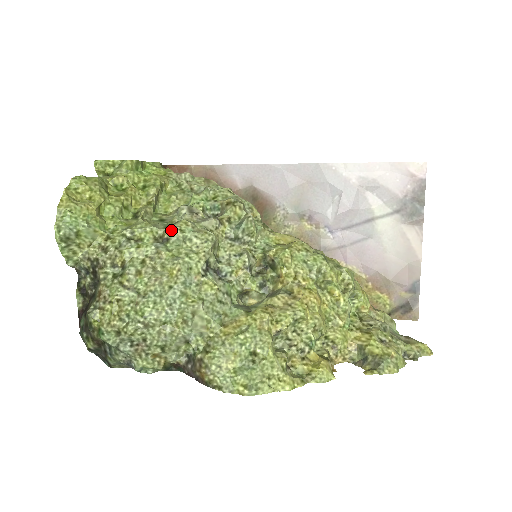
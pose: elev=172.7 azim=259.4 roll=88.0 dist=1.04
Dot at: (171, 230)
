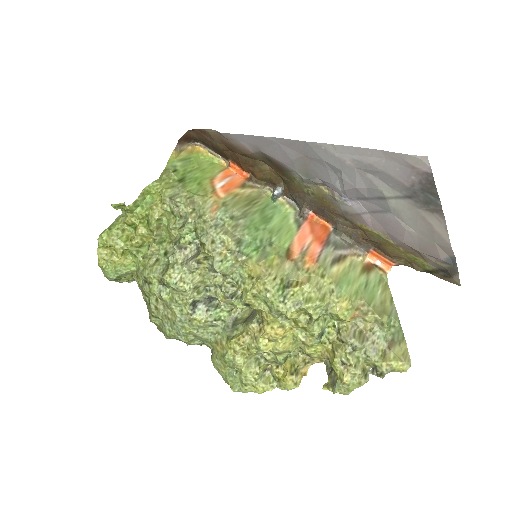
Dot at: (163, 281)
